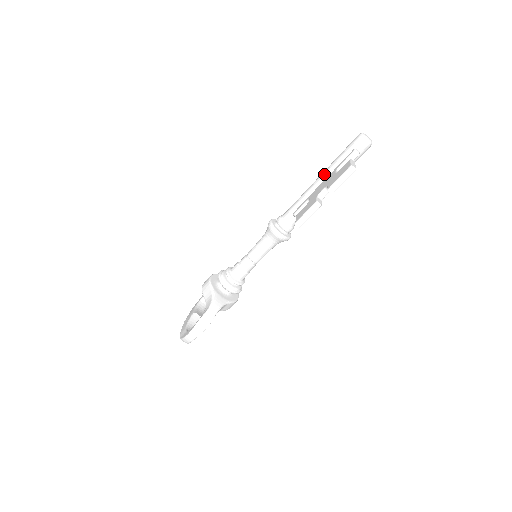
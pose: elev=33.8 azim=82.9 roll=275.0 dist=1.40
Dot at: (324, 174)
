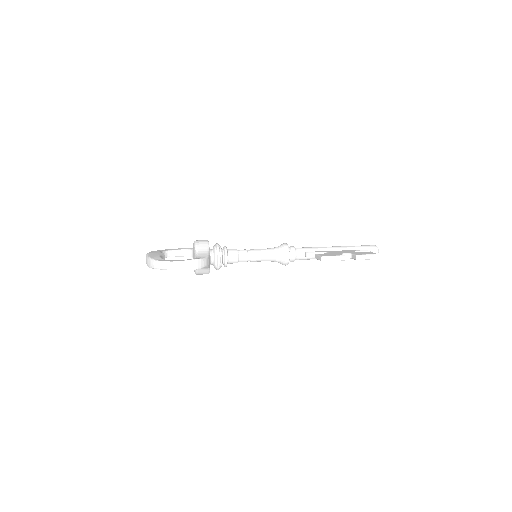
Dot at: (342, 247)
